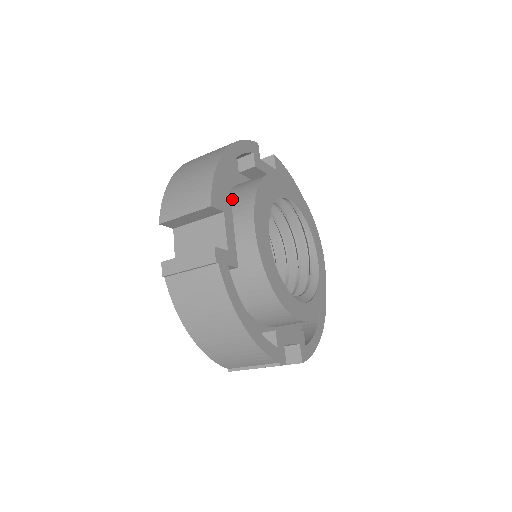
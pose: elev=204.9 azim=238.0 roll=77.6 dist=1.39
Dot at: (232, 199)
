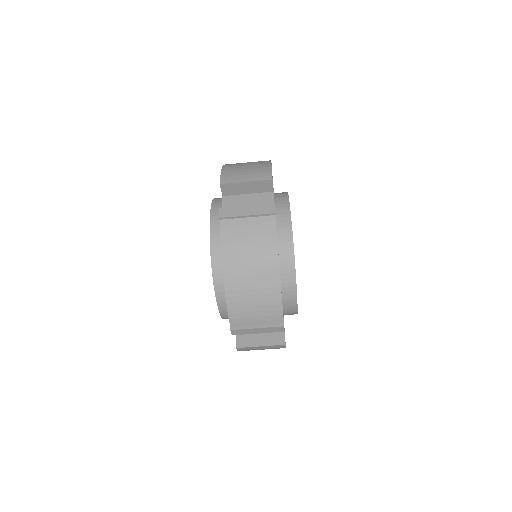
Dot at: occluded
